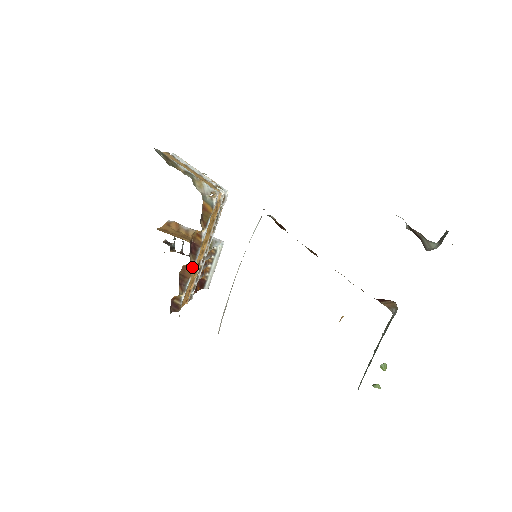
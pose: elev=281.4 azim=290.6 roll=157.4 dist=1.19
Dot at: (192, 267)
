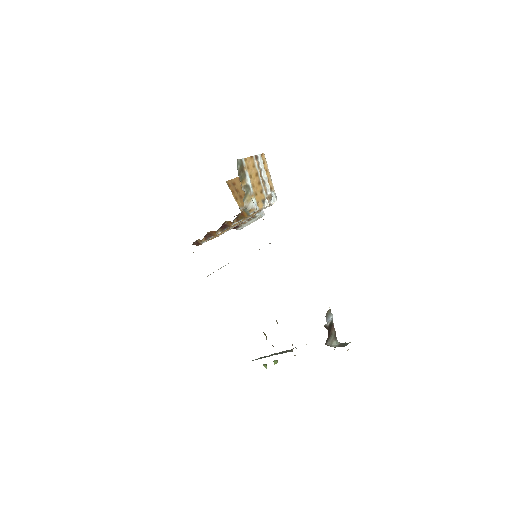
Dot at: (219, 233)
